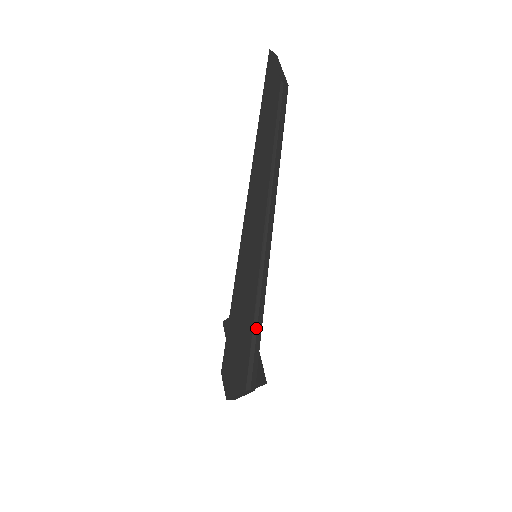
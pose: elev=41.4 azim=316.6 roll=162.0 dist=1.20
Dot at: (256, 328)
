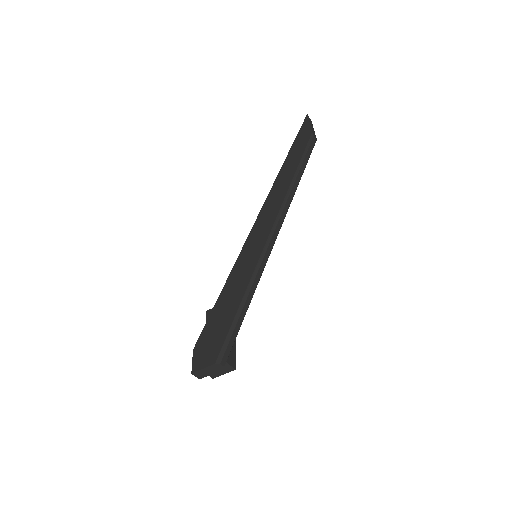
Dot at: (241, 310)
